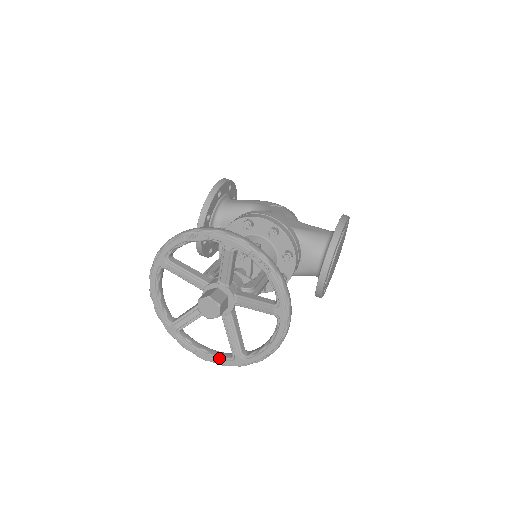
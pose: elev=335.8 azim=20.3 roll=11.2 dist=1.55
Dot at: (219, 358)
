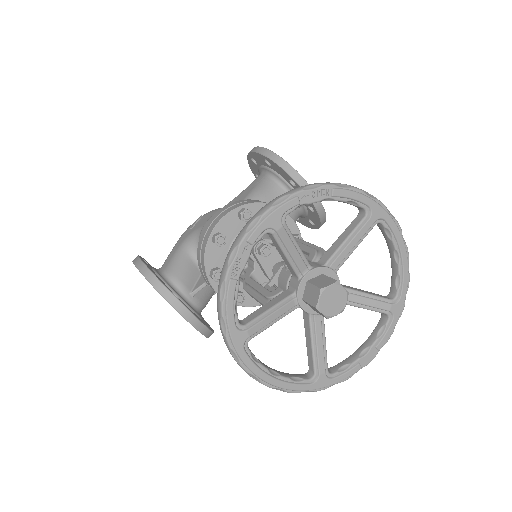
Dot at: (382, 335)
